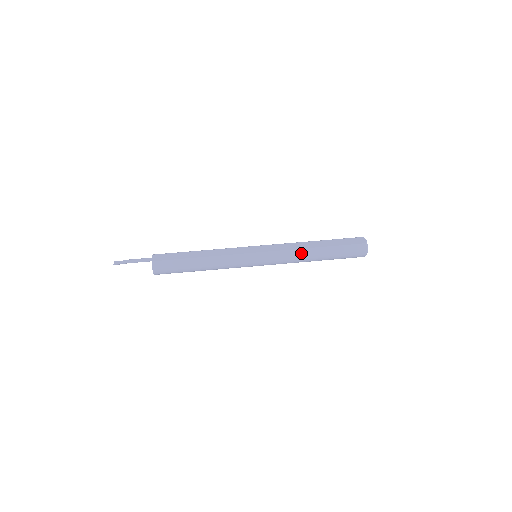
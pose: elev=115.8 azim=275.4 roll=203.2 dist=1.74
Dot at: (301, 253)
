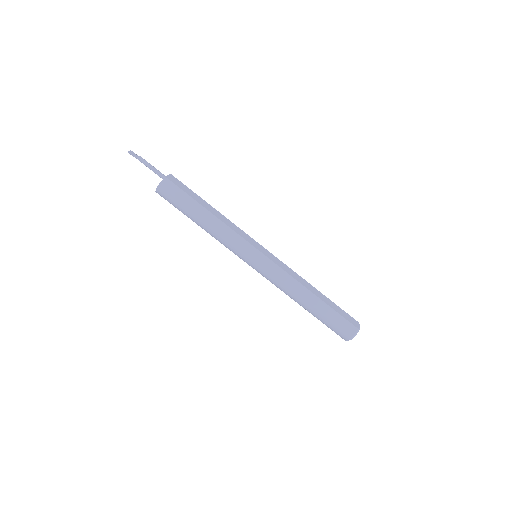
Dot at: (298, 287)
